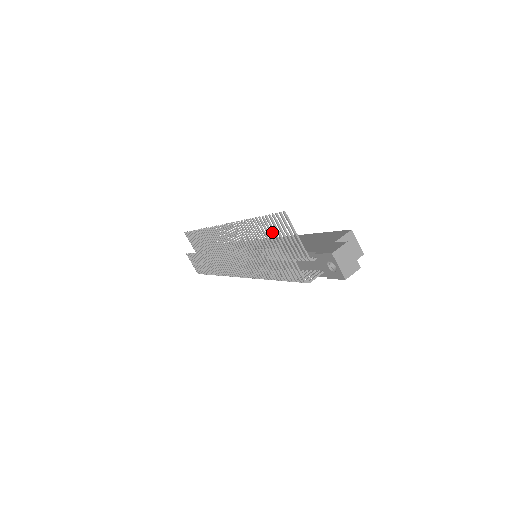
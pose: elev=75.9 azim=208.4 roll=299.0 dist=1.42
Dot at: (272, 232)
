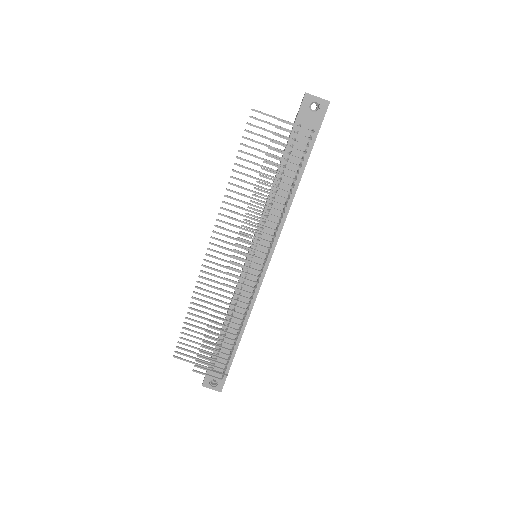
Dot at: (255, 155)
